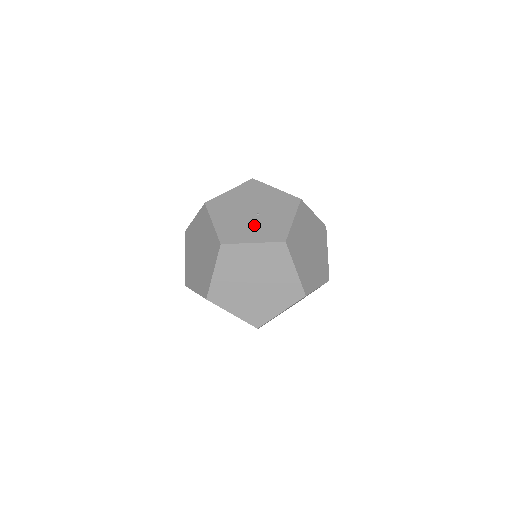
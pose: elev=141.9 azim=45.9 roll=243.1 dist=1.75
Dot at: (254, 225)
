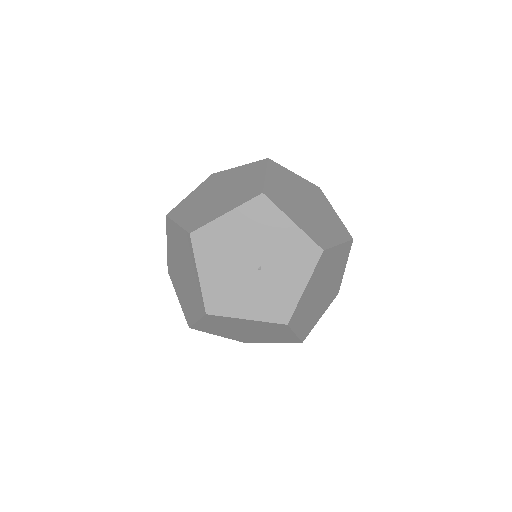
Dot at: (252, 289)
